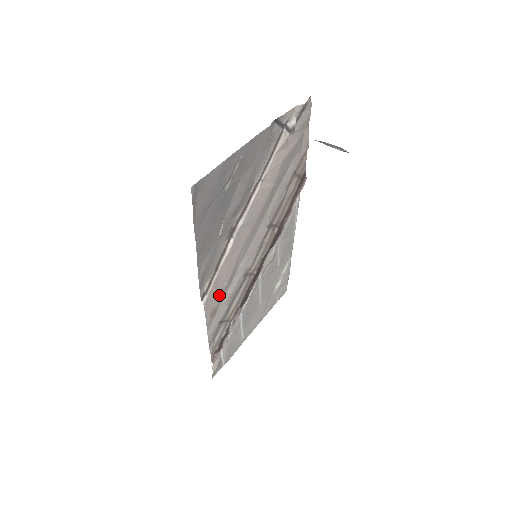
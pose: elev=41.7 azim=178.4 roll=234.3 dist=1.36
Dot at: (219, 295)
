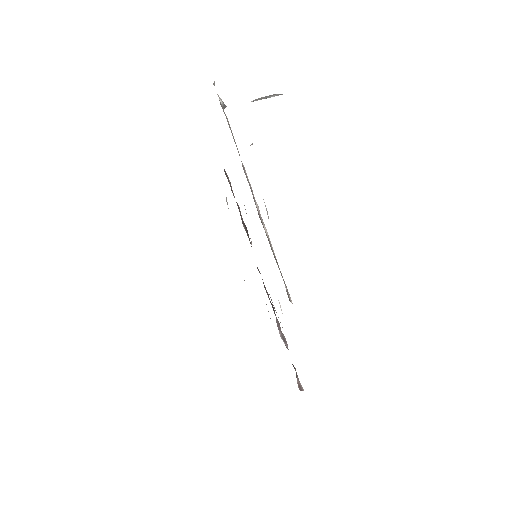
Dot at: occluded
